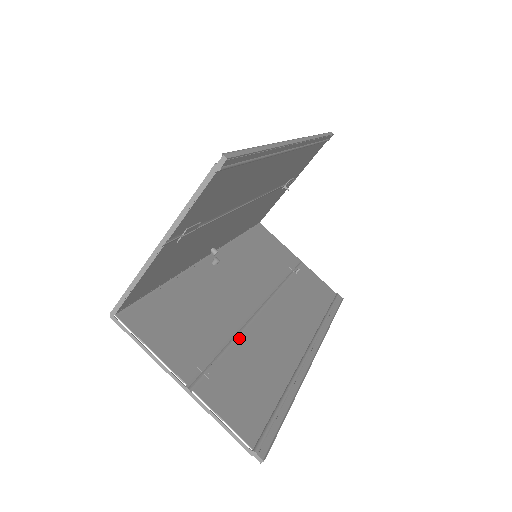
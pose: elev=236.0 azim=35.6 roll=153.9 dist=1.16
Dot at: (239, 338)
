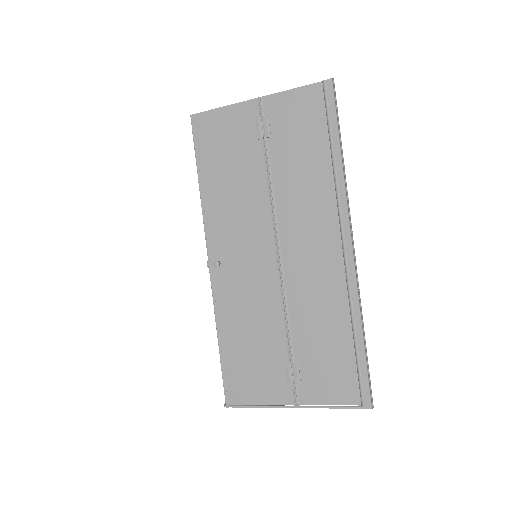
Dot at: occluded
